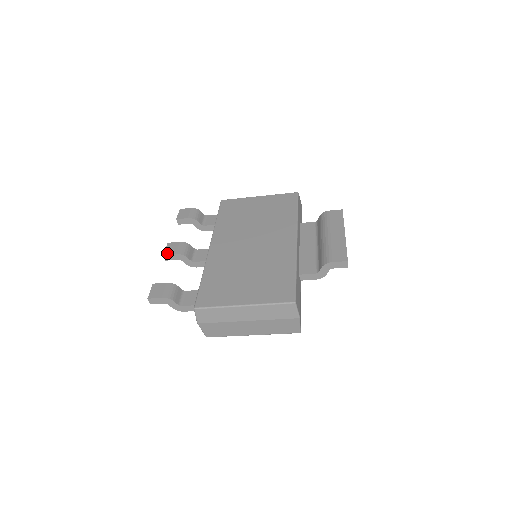
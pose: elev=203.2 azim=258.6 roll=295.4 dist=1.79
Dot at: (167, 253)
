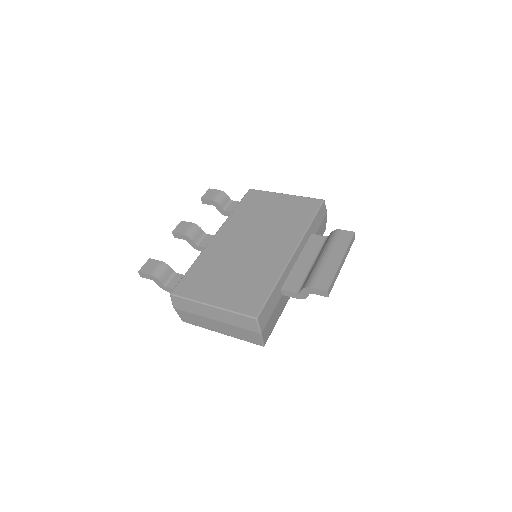
Dot at: (176, 231)
